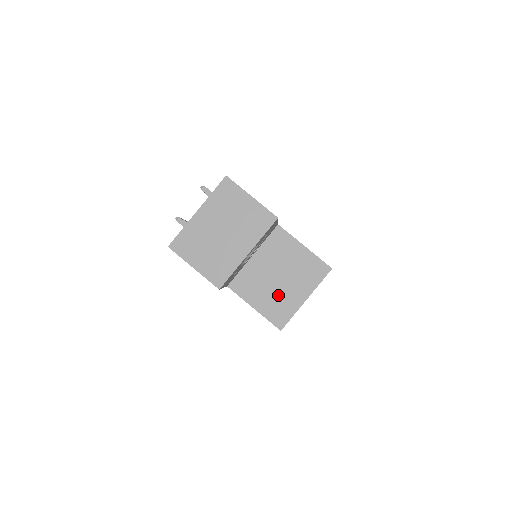
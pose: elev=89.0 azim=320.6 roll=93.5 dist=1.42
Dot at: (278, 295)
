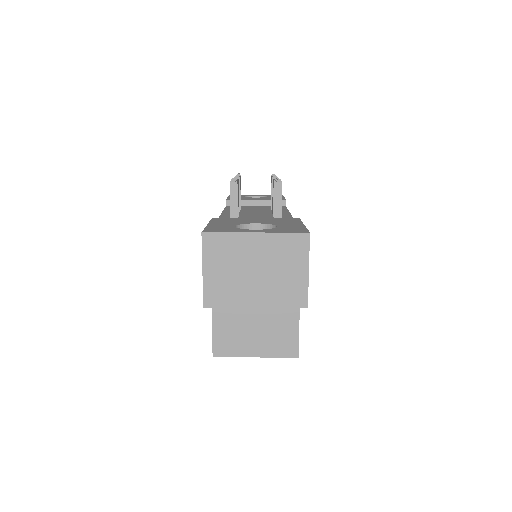
Dot at: (240, 332)
